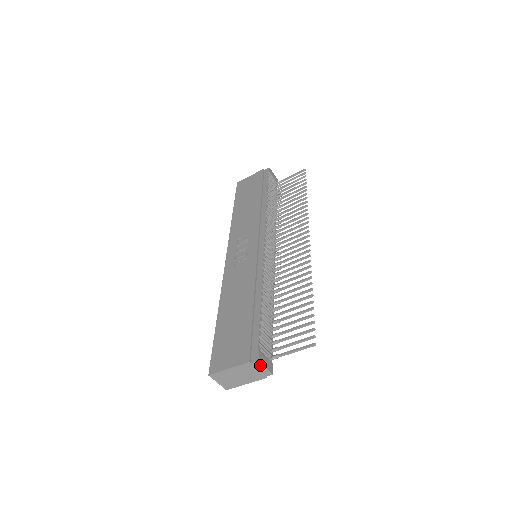
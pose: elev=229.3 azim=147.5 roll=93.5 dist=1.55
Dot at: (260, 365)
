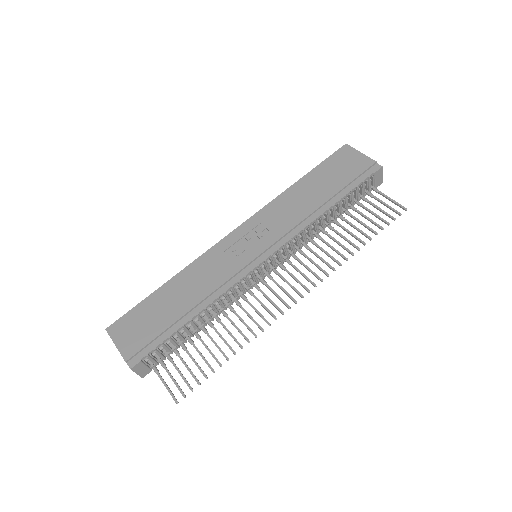
Dot at: (133, 370)
